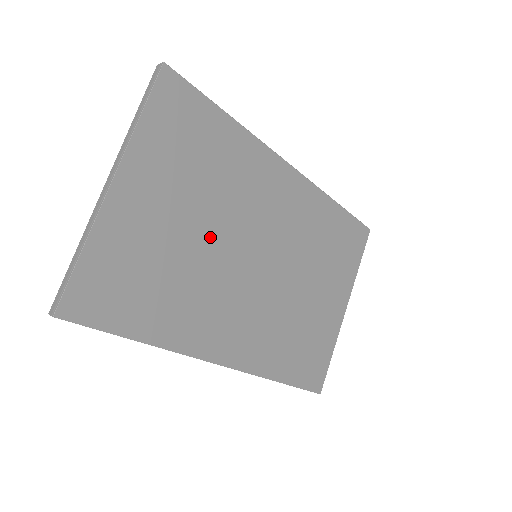
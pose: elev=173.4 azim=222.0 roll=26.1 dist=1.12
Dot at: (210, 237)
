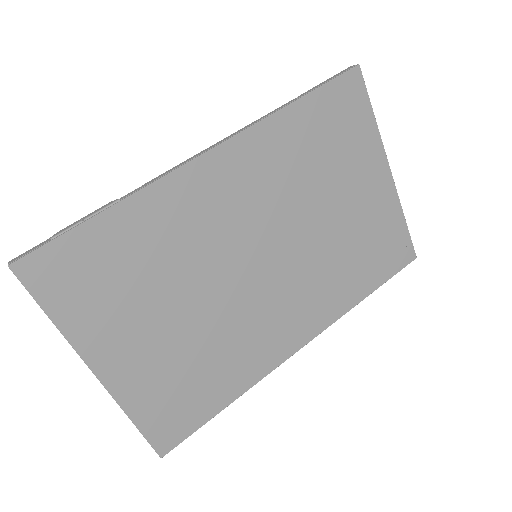
Dot at: (202, 303)
